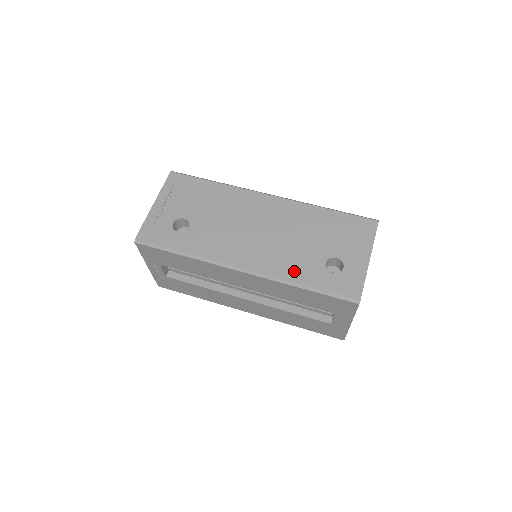
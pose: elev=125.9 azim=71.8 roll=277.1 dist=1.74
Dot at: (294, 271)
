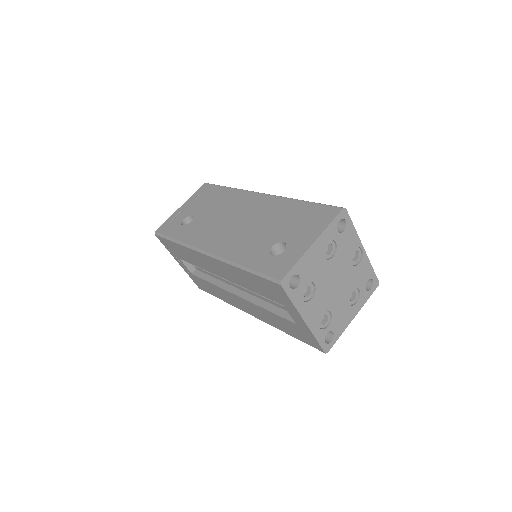
Dot at: (242, 254)
